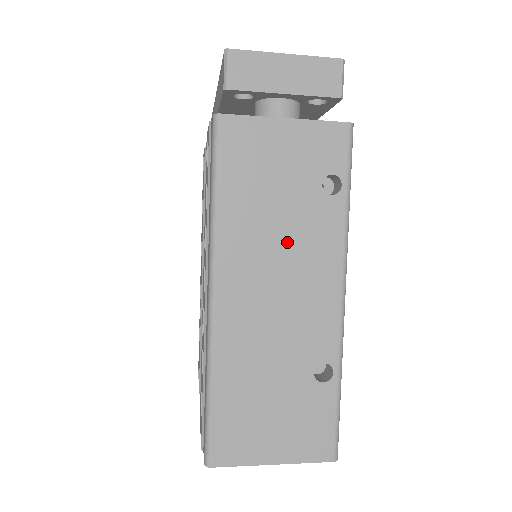
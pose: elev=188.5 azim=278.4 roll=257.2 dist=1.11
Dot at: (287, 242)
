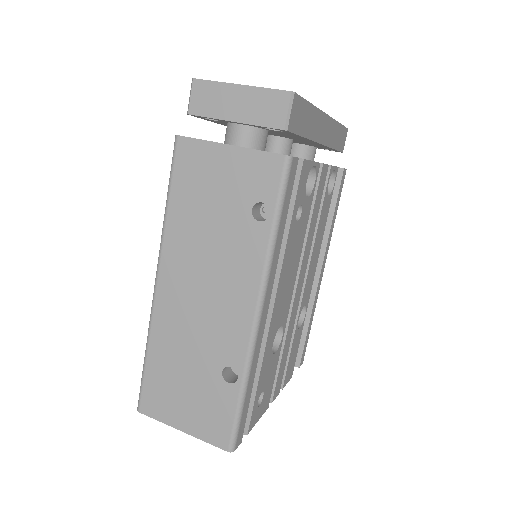
Dot at: (216, 254)
